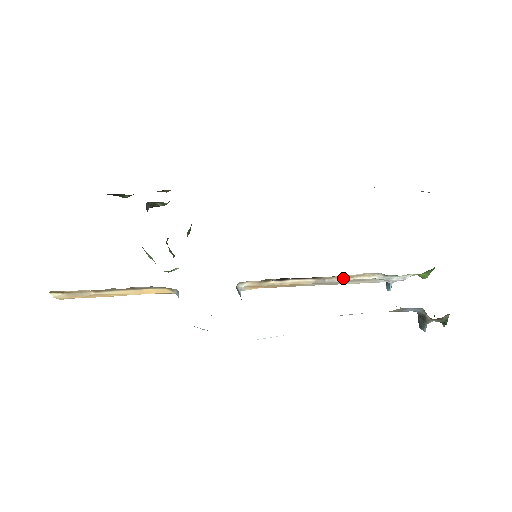
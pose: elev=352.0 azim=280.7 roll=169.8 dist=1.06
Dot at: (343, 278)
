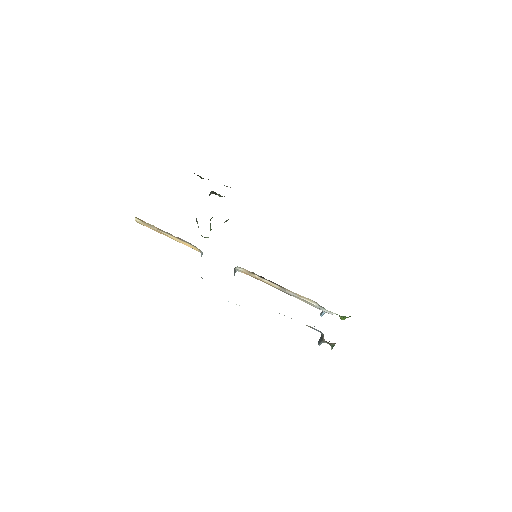
Dot at: (296, 295)
